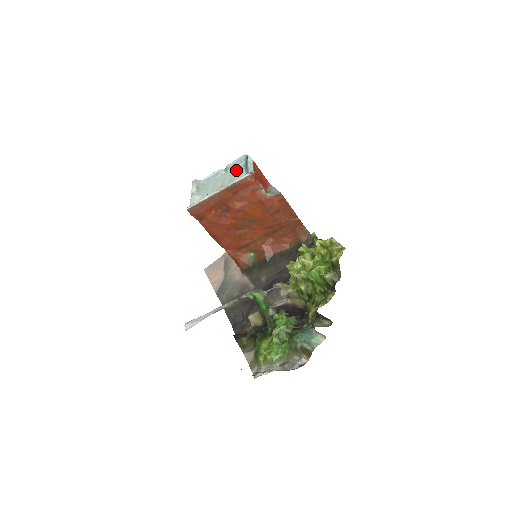
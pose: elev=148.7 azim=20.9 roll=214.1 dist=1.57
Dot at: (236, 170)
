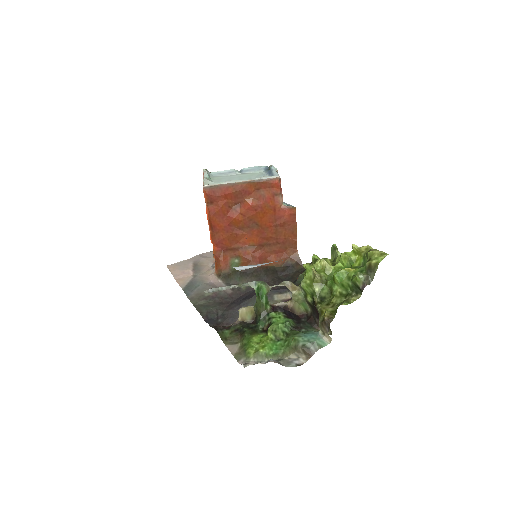
Dot at: (255, 174)
